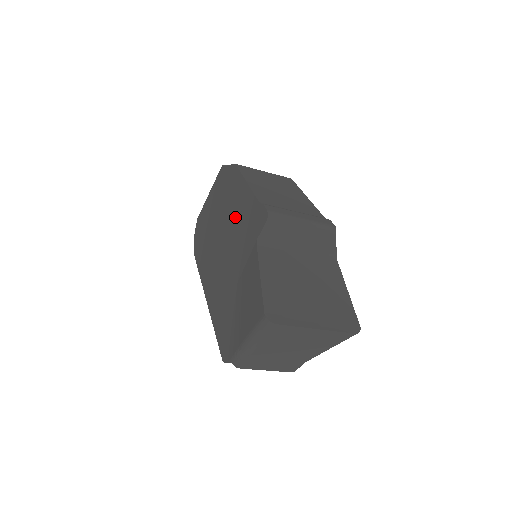
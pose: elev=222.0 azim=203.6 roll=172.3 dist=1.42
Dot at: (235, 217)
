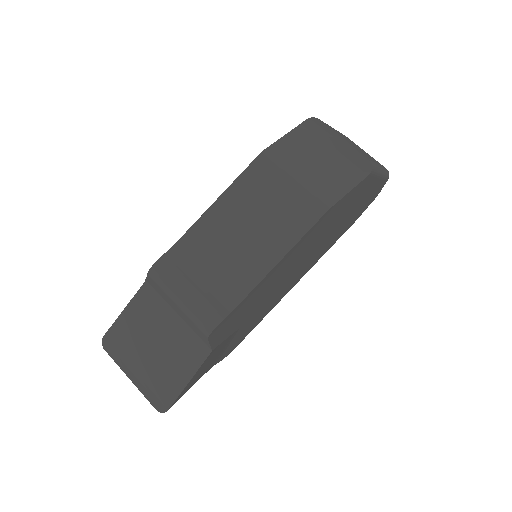
Dot at: occluded
